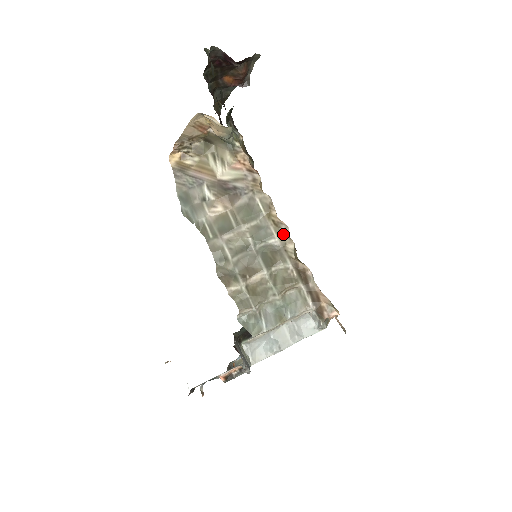
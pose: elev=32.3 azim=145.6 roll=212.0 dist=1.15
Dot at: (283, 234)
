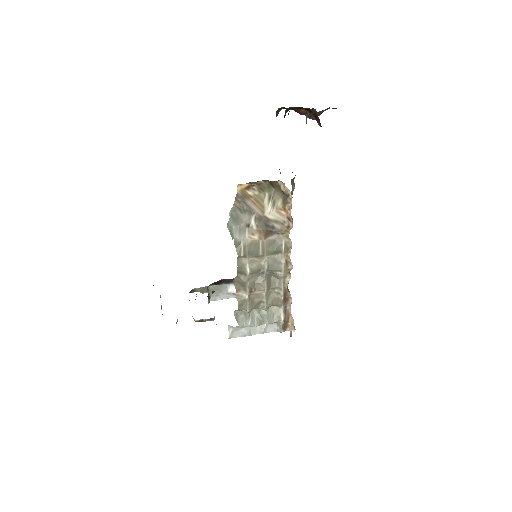
Dot at: (288, 271)
